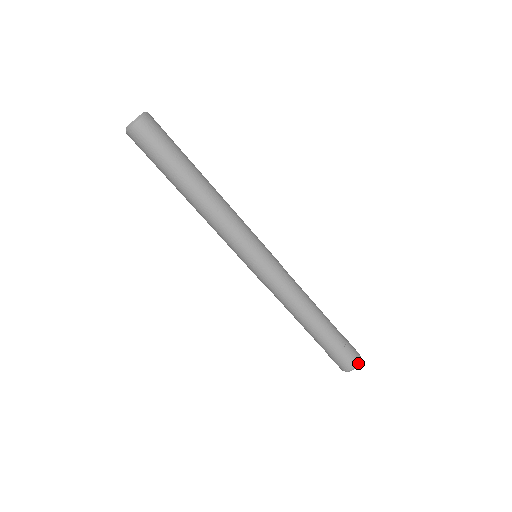
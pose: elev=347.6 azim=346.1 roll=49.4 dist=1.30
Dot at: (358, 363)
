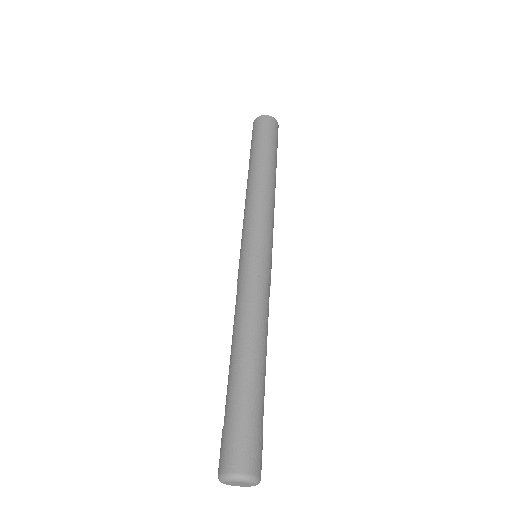
Dot at: occluded
